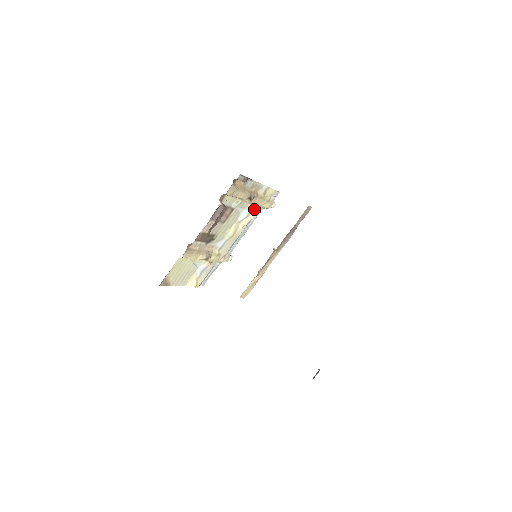
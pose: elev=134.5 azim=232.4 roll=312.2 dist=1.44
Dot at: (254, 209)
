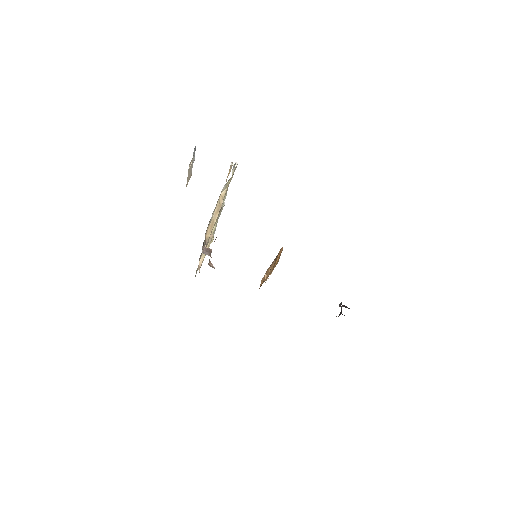
Dot at: occluded
